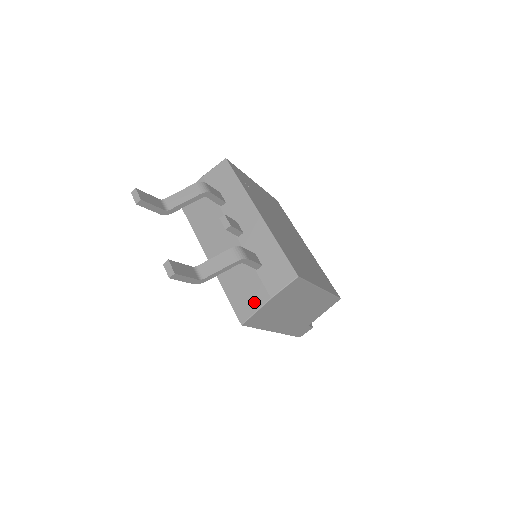
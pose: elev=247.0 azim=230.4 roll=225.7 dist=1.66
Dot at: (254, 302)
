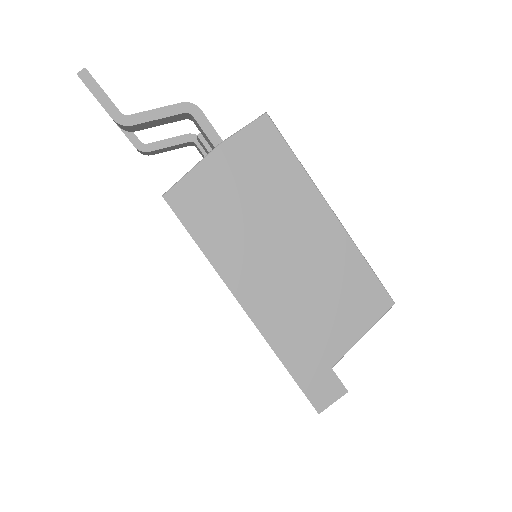
Dot at: occluded
